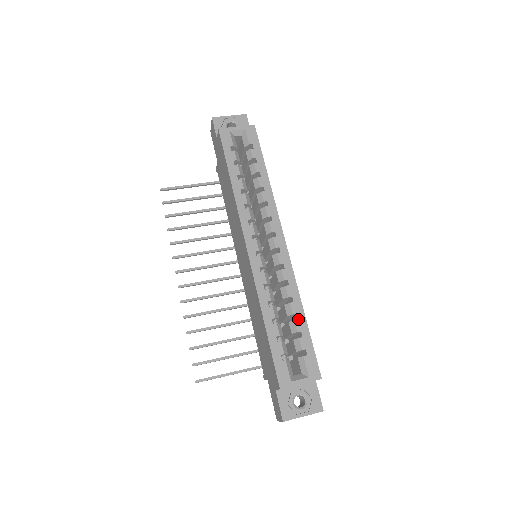
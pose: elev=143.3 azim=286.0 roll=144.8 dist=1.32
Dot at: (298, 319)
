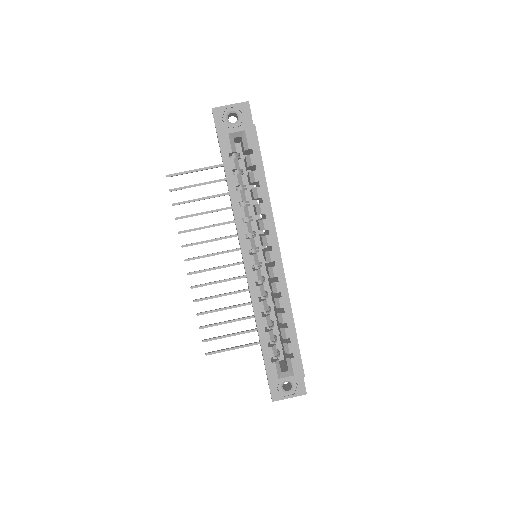
Dot at: (288, 327)
